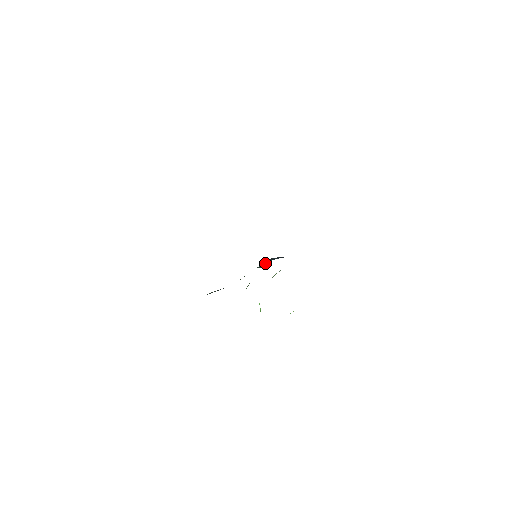
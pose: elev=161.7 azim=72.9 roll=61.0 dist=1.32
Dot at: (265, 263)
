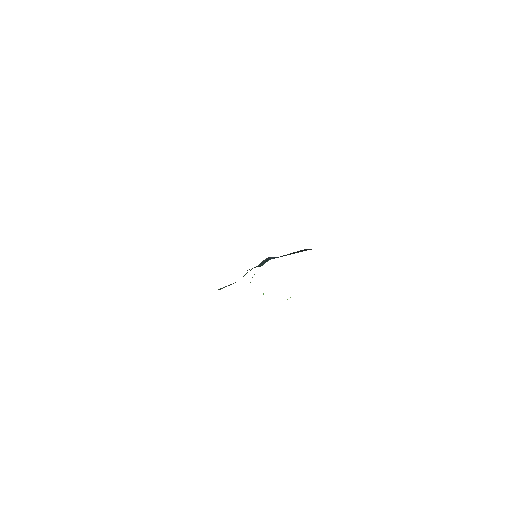
Dot at: (263, 262)
